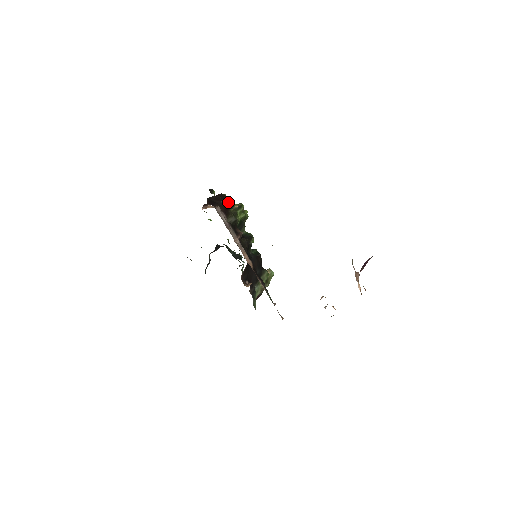
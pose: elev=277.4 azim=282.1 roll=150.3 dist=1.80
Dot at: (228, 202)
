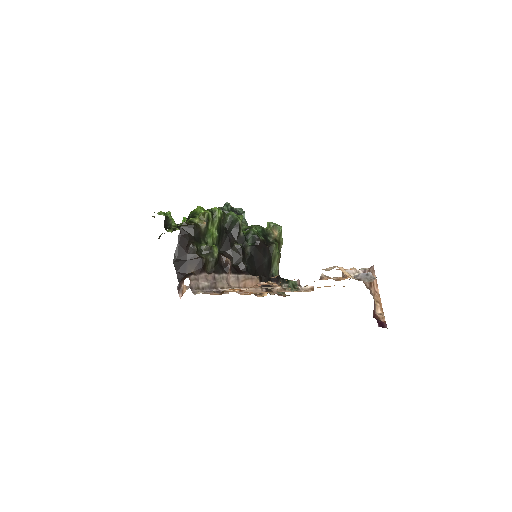
Dot at: (195, 248)
